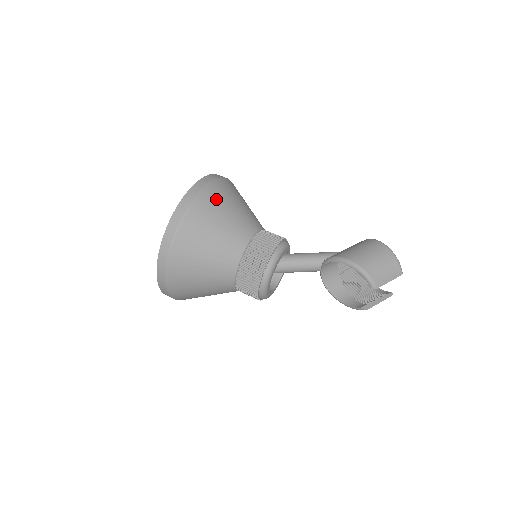
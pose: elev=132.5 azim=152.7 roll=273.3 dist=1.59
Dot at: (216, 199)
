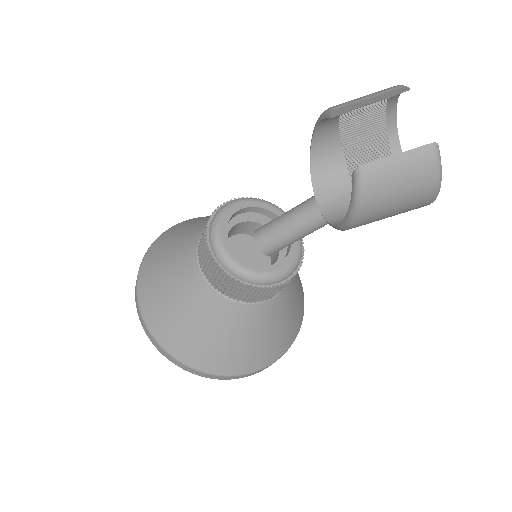
Dot at: occluded
